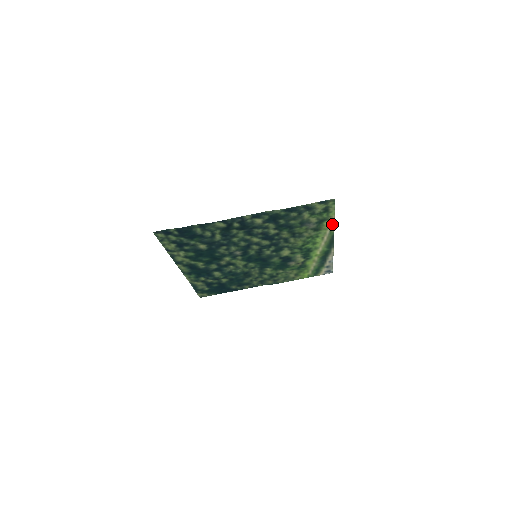
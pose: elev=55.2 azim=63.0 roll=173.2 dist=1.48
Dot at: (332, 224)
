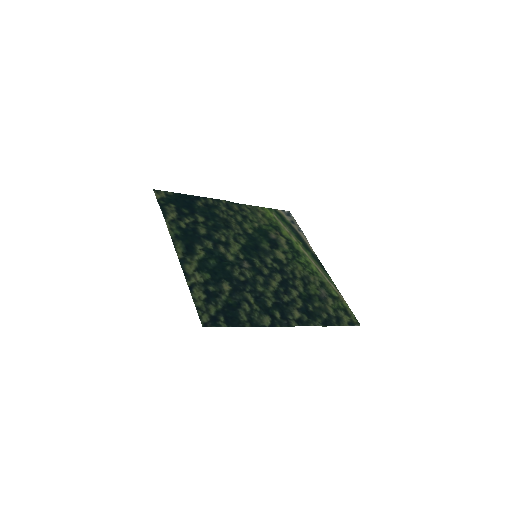
Dot at: (337, 289)
